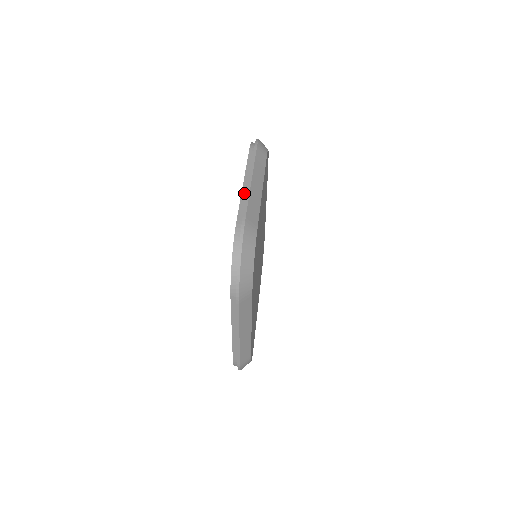
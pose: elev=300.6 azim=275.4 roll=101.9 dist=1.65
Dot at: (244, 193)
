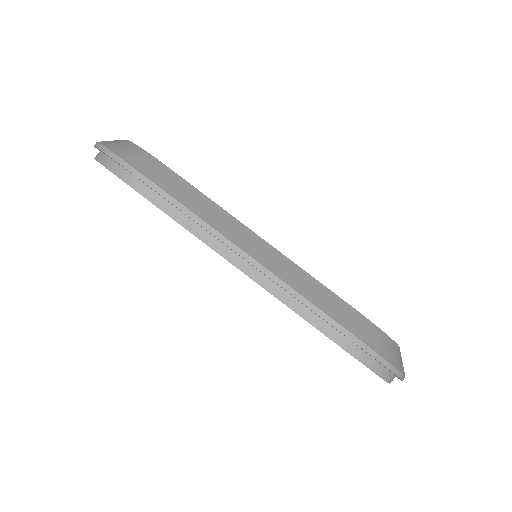
Dot at: (268, 286)
